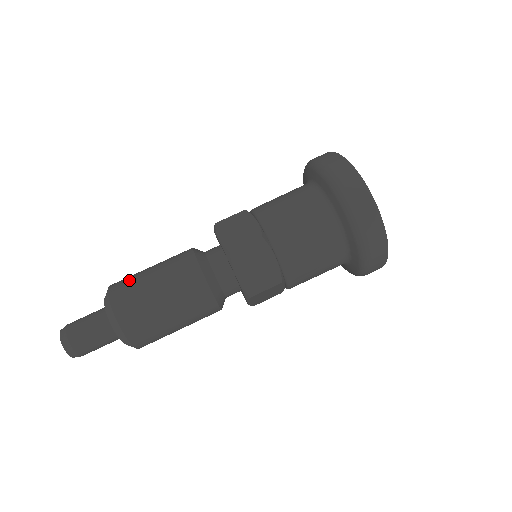
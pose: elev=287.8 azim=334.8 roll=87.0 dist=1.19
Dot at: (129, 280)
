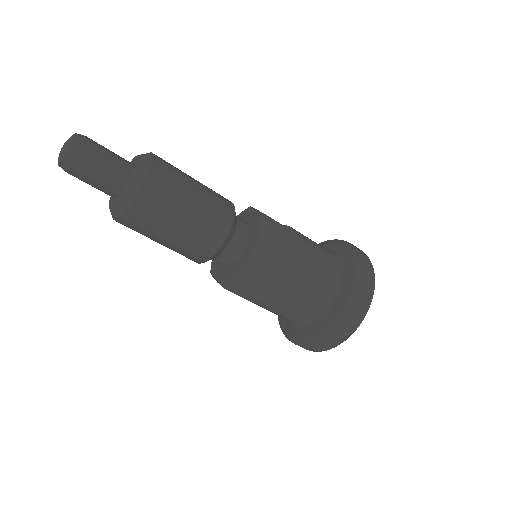
Dot at: occluded
